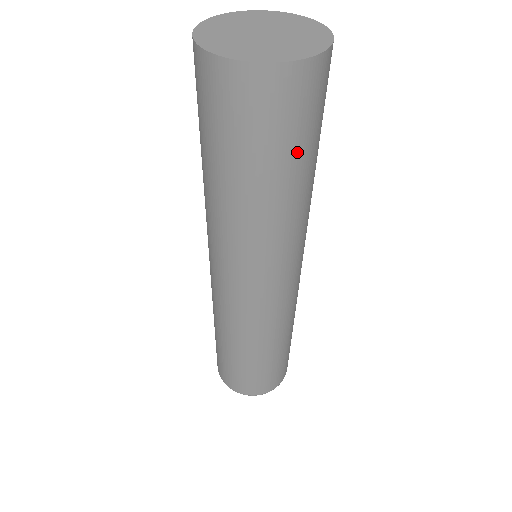
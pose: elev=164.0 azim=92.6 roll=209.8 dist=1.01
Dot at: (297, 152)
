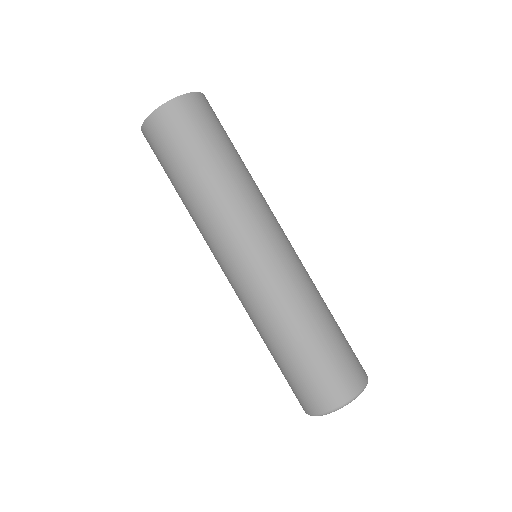
Dot at: (185, 156)
